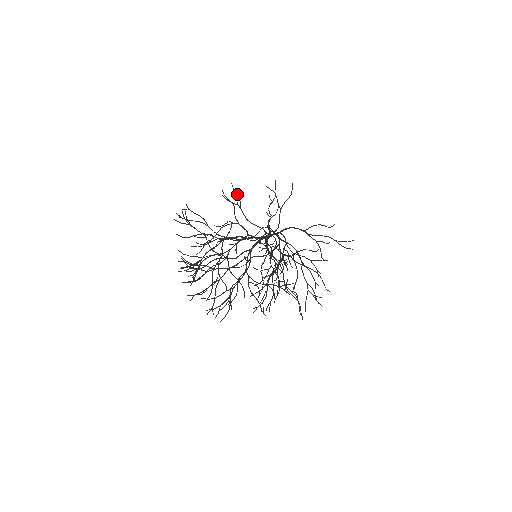
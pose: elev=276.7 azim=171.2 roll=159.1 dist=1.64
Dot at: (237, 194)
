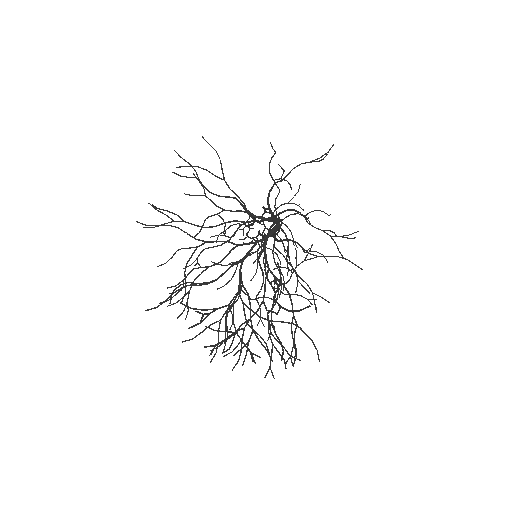
Dot at: (166, 210)
